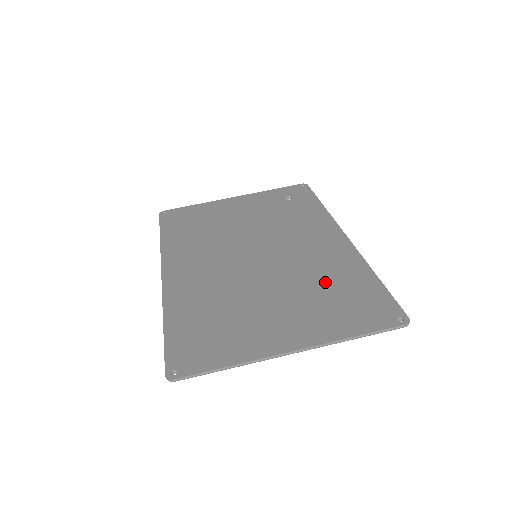
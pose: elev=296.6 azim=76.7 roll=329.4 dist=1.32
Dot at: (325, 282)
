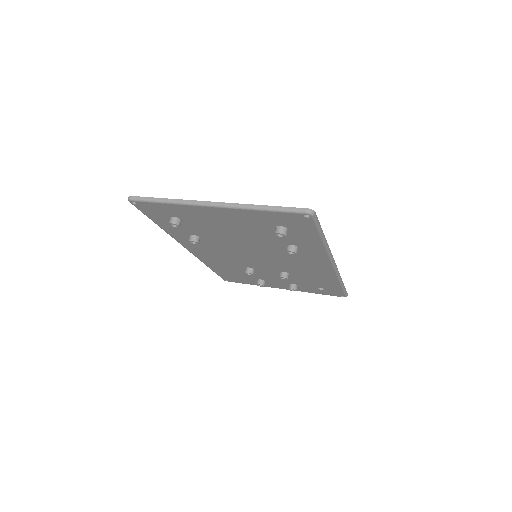
Dot at: occluded
